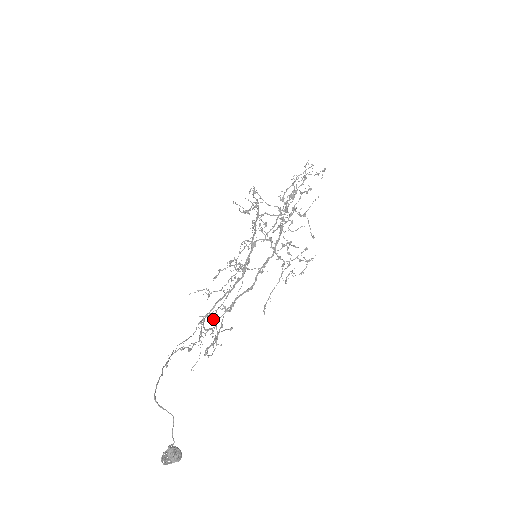
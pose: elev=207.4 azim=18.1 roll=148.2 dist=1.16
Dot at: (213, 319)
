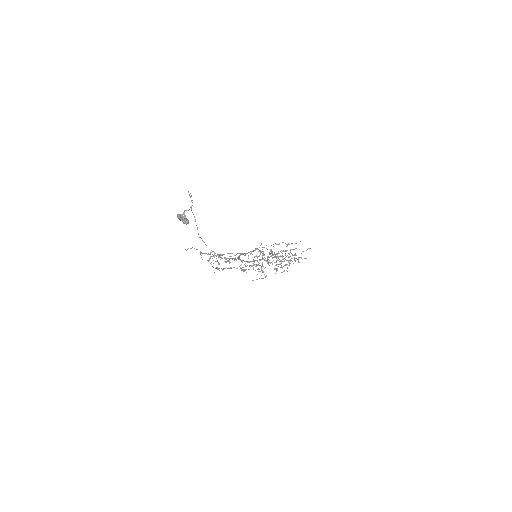
Dot at: (220, 256)
